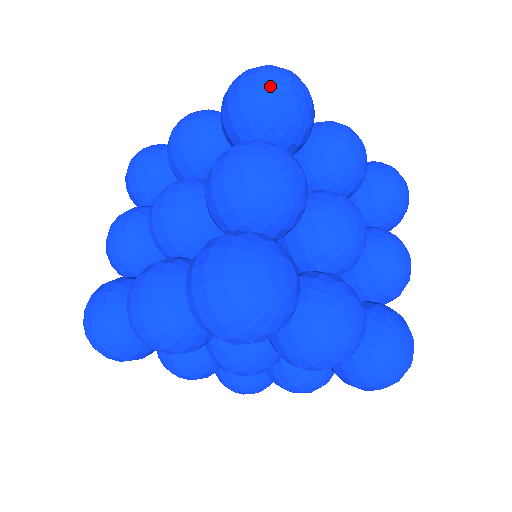
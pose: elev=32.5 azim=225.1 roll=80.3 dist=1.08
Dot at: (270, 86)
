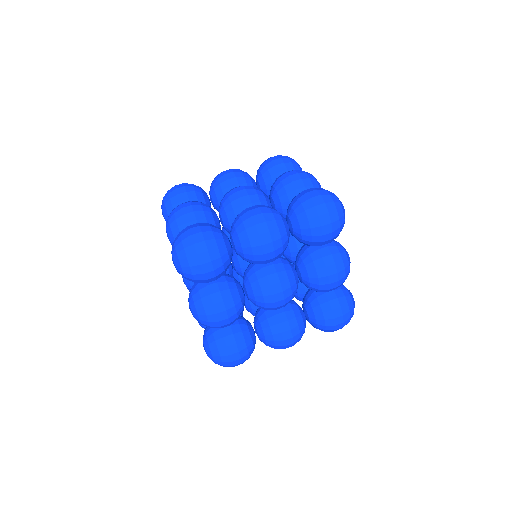
Dot at: (295, 161)
